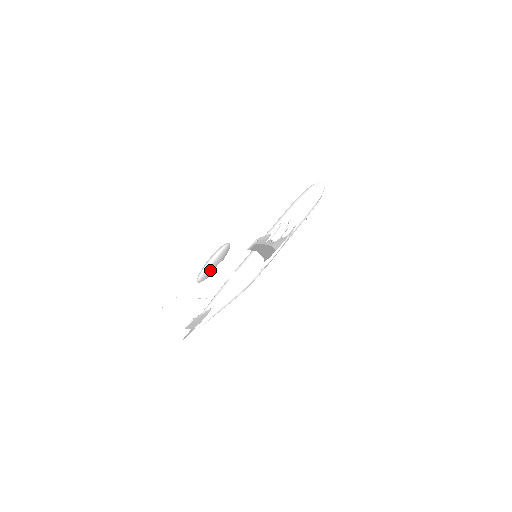
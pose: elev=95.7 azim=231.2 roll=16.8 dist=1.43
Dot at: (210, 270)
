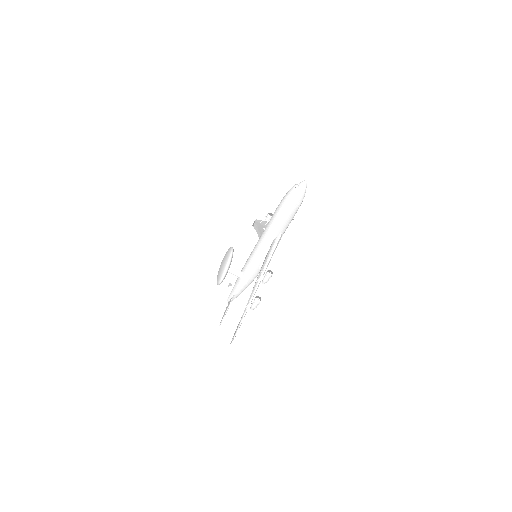
Dot at: occluded
